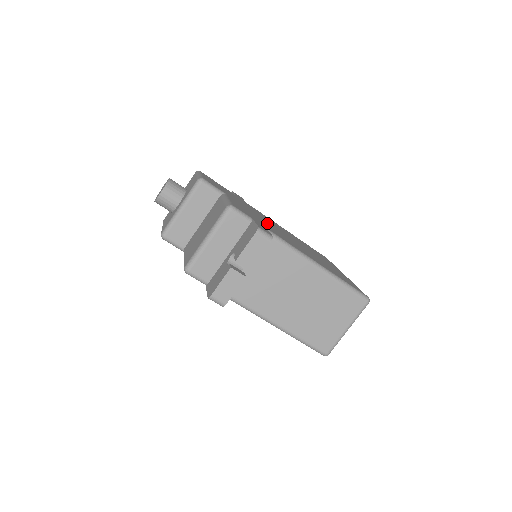
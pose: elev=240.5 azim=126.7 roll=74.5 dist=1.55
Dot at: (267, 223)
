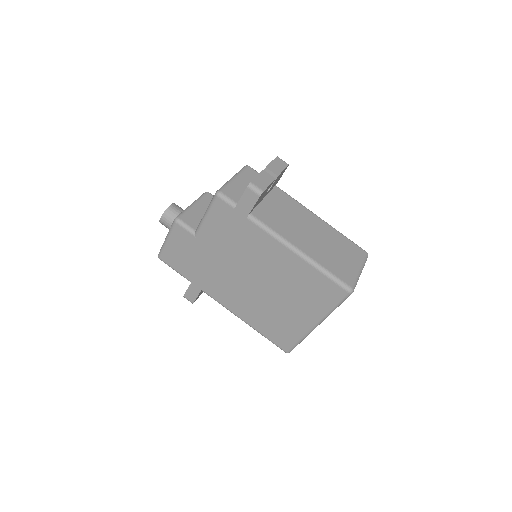
Dot at: occluded
